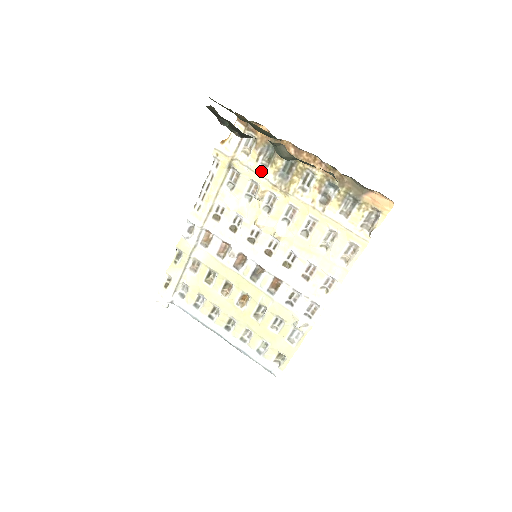
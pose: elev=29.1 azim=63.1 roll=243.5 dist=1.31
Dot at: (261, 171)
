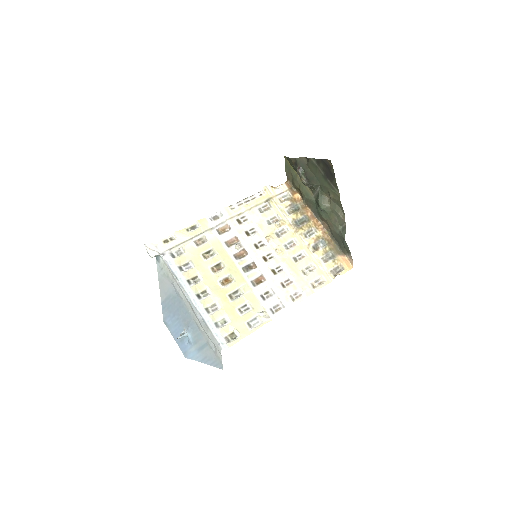
Dot at: (286, 213)
